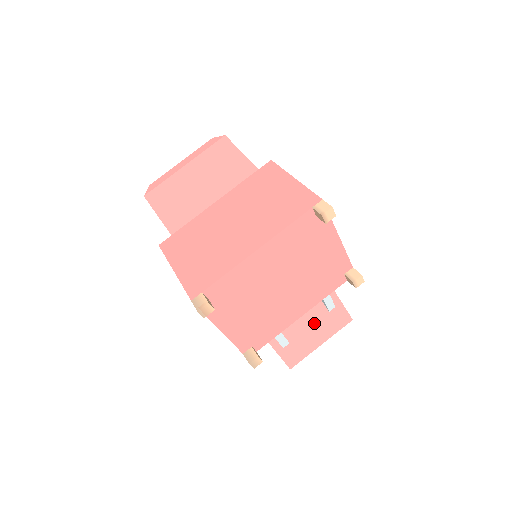
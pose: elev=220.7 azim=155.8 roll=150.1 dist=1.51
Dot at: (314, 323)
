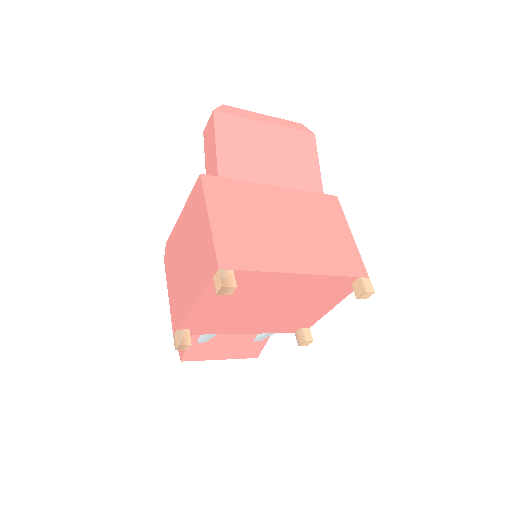
Dot at: (236, 341)
